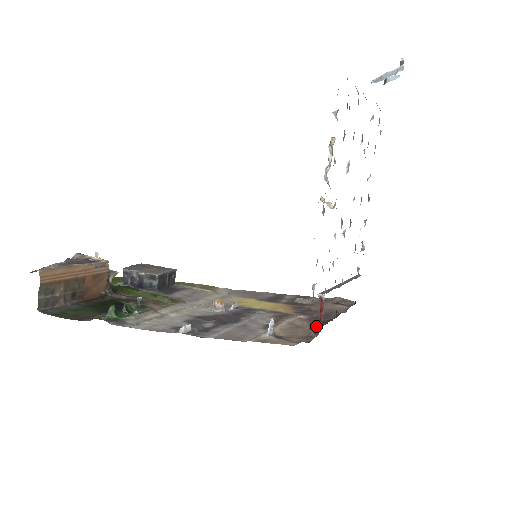
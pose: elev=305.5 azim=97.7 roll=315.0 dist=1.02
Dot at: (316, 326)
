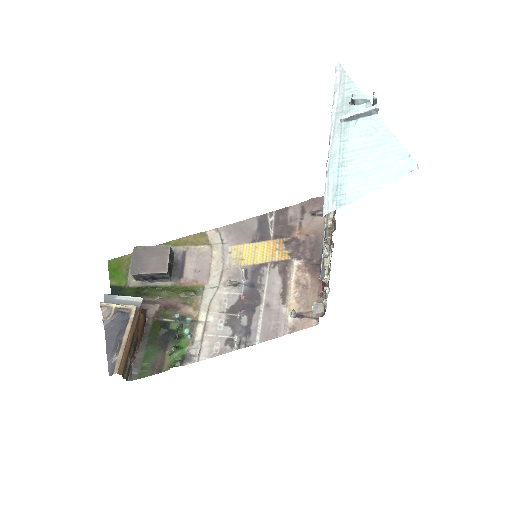
Dot at: (317, 278)
